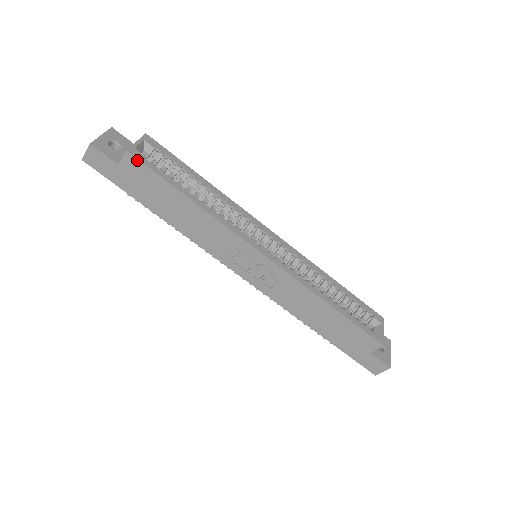
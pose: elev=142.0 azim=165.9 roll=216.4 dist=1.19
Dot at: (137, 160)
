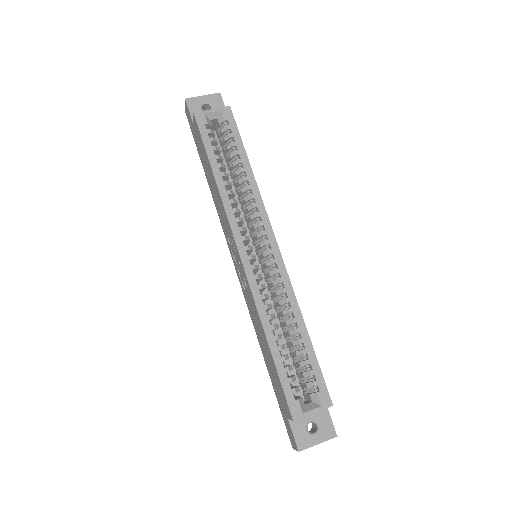
Dot at: (197, 123)
